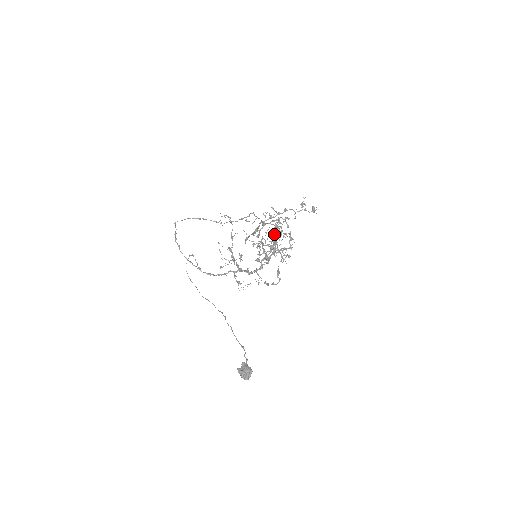
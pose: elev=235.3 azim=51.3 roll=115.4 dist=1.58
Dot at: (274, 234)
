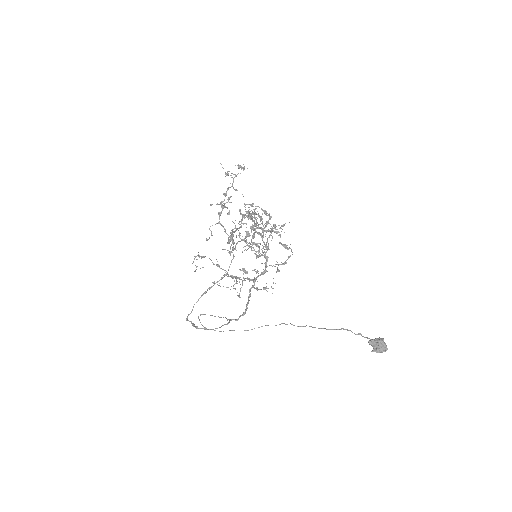
Dot at: occluded
